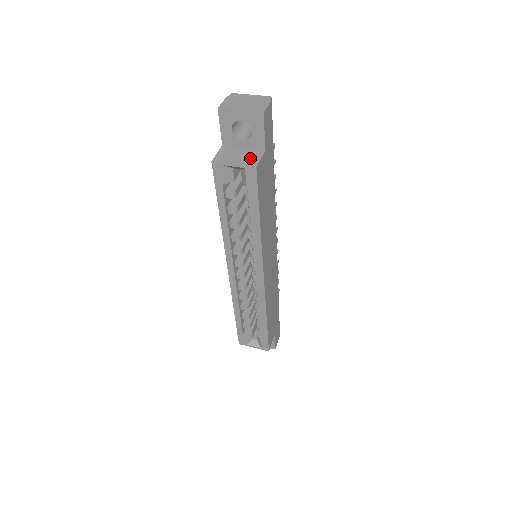
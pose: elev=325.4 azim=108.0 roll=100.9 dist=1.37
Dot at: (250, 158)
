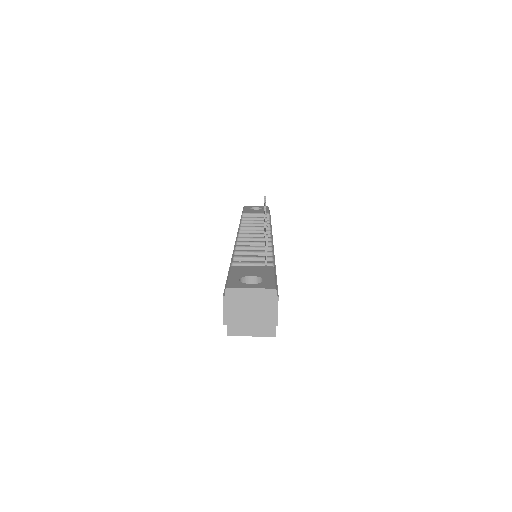
Dot at: occluded
